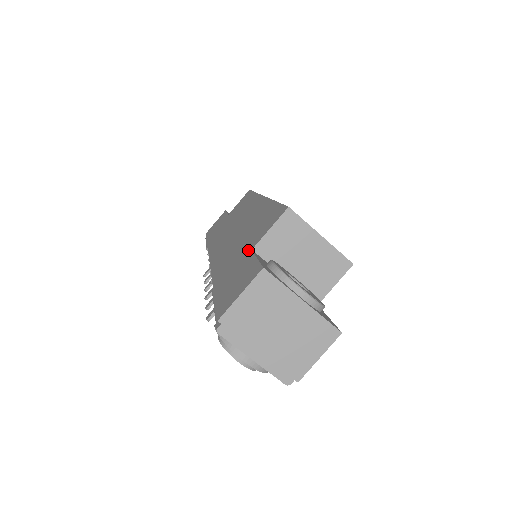
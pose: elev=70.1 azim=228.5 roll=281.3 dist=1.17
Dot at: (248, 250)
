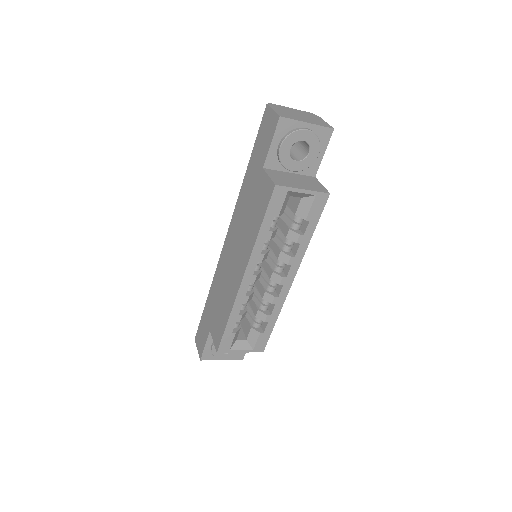
Dot at: (210, 326)
